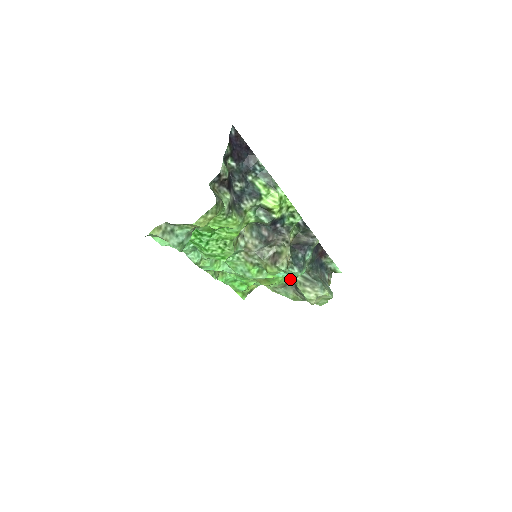
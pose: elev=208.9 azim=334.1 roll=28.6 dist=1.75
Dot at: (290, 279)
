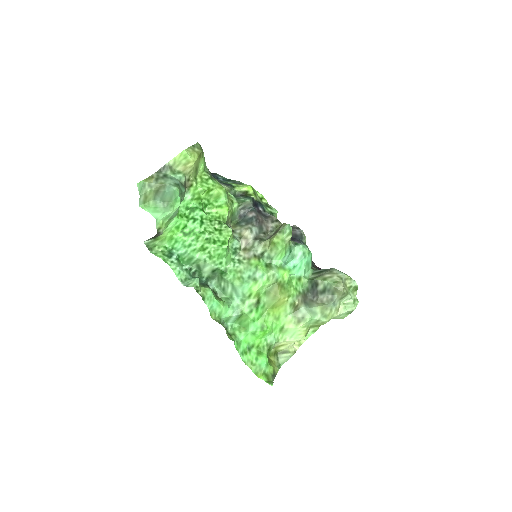
Dot at: (304, 281)
